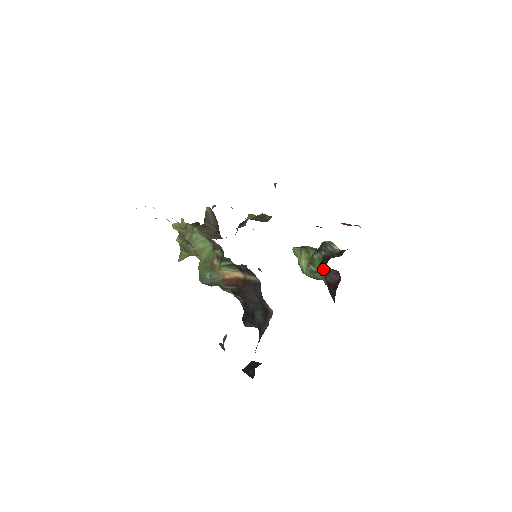
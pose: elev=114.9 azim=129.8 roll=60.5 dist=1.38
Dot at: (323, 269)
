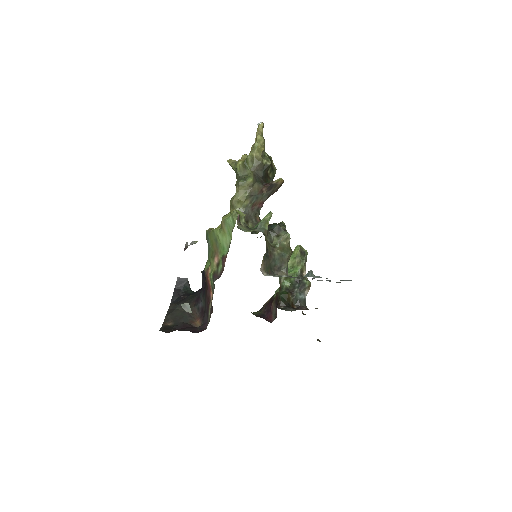
Dot at: (277, 301)
